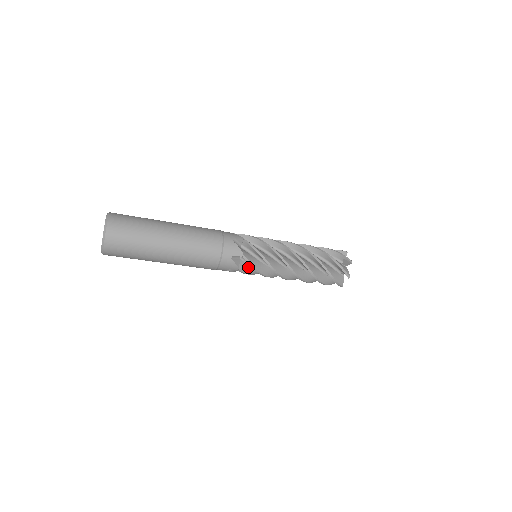
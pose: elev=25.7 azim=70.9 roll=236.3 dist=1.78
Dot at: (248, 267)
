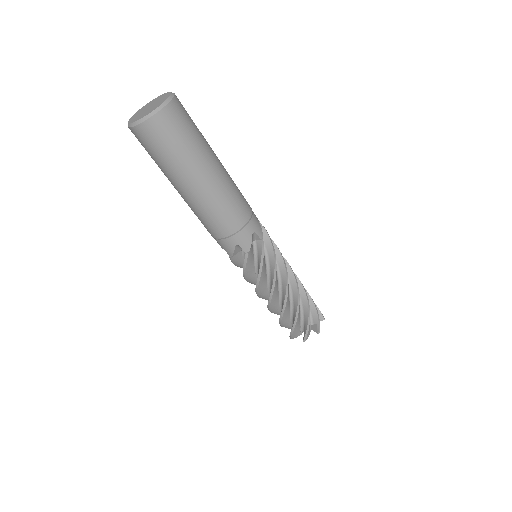
Dot at: occluded
